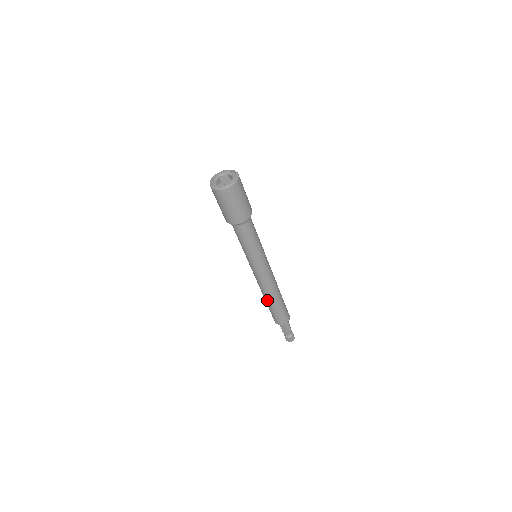
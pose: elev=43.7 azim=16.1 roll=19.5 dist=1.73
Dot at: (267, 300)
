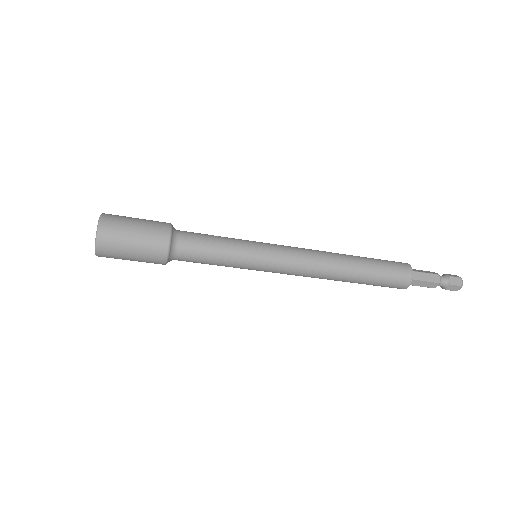
Dot at: occluded
